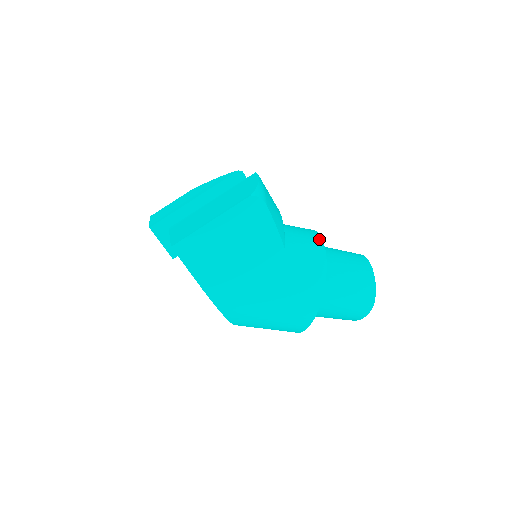
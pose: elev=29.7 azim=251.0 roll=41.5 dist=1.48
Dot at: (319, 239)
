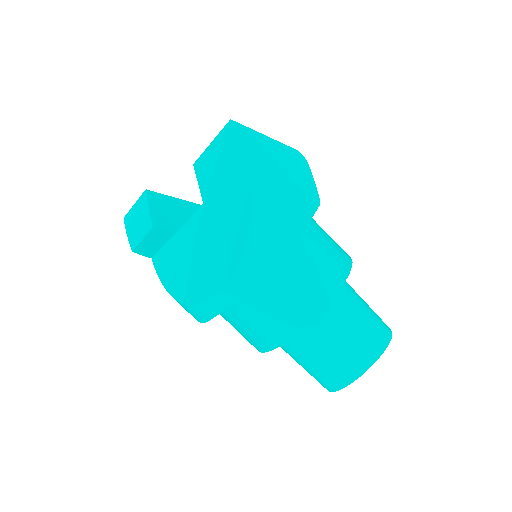
Dot at: occluded
